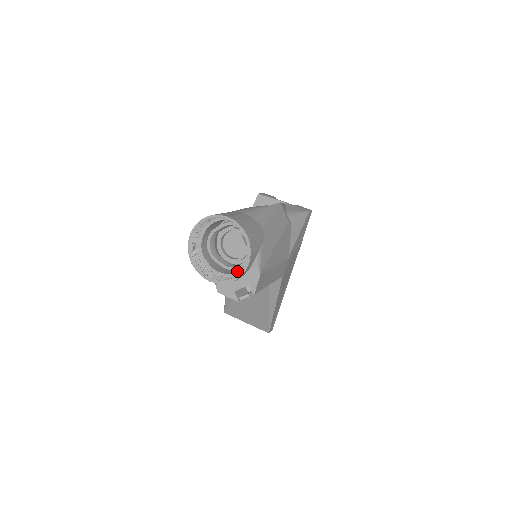
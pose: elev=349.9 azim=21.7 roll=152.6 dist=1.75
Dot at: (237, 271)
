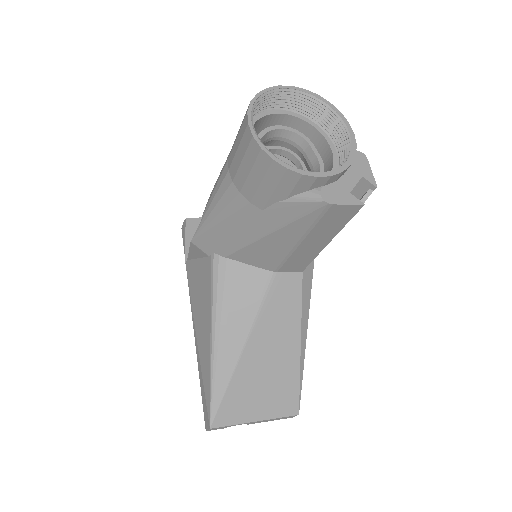
Dot at: occluded
